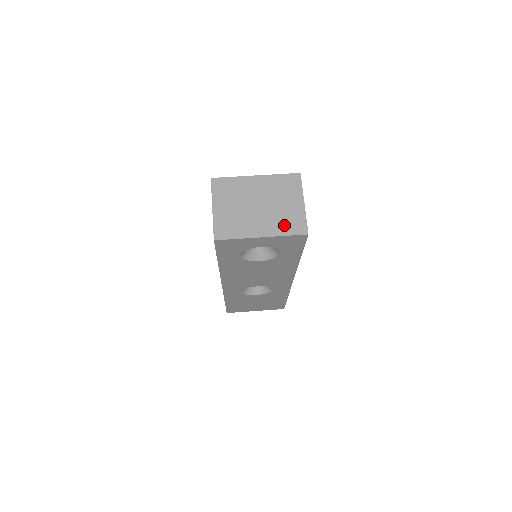
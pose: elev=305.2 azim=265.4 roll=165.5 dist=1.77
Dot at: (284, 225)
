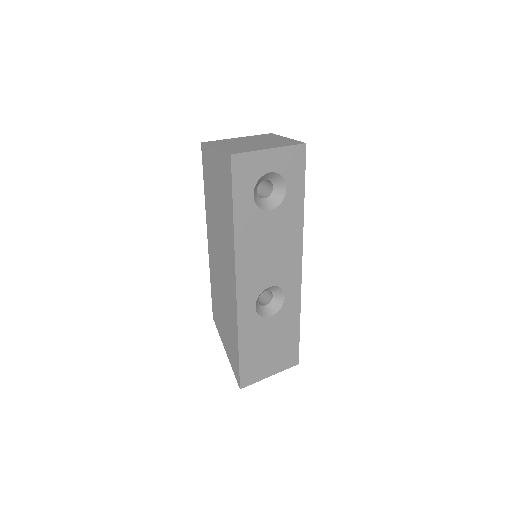
Dot at: (283, 144)
